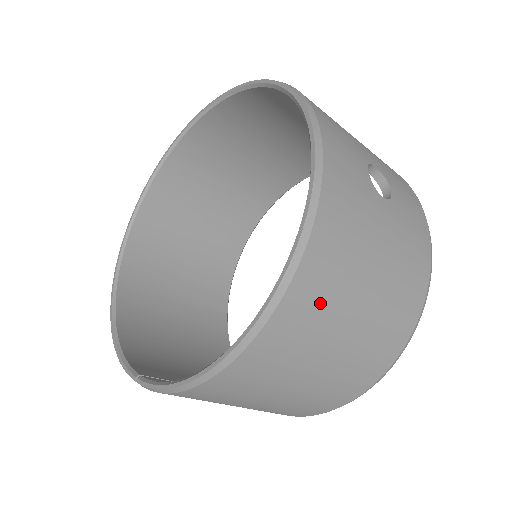
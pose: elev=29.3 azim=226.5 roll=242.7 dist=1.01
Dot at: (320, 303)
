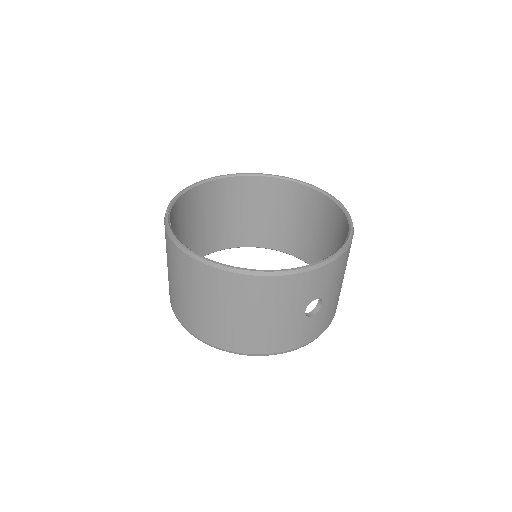
Dot at: (238, 293)
